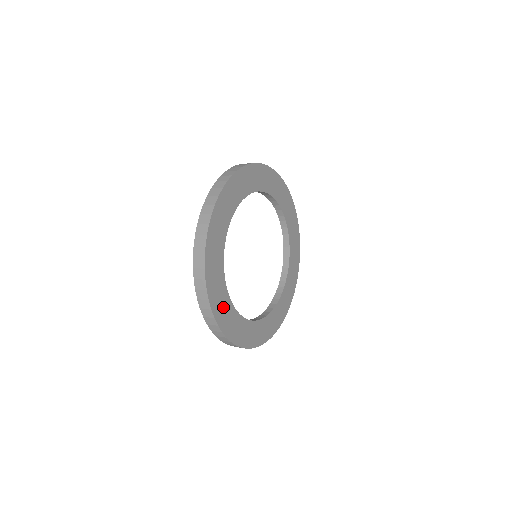
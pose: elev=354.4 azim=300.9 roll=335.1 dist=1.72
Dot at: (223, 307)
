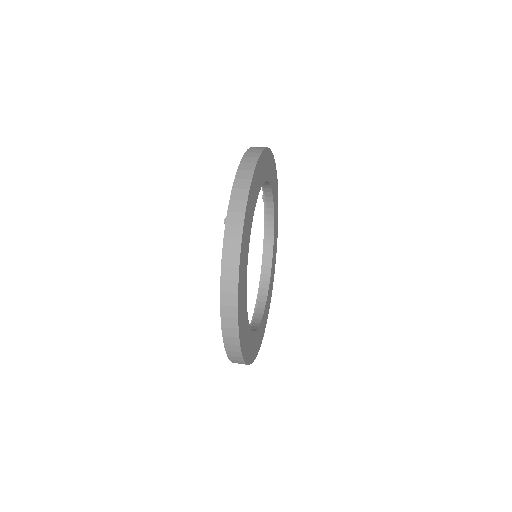
Dot at: (252, 346)
